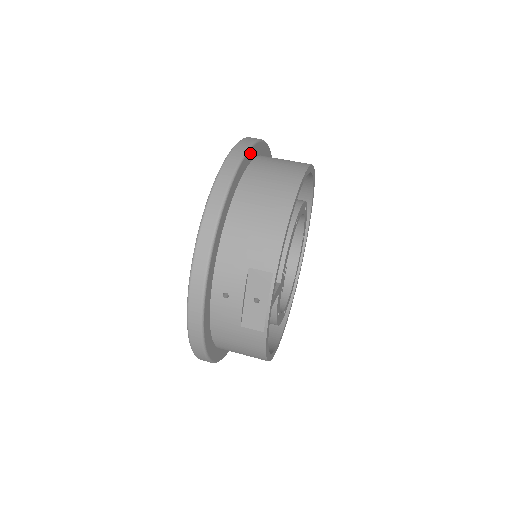
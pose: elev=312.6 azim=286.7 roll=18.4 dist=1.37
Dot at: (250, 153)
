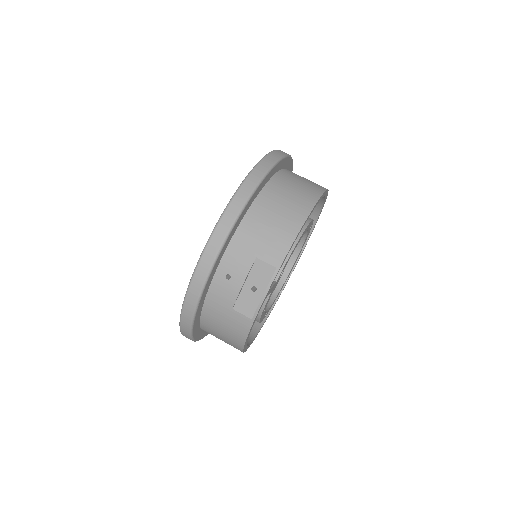
Dot at: (281, 163)
